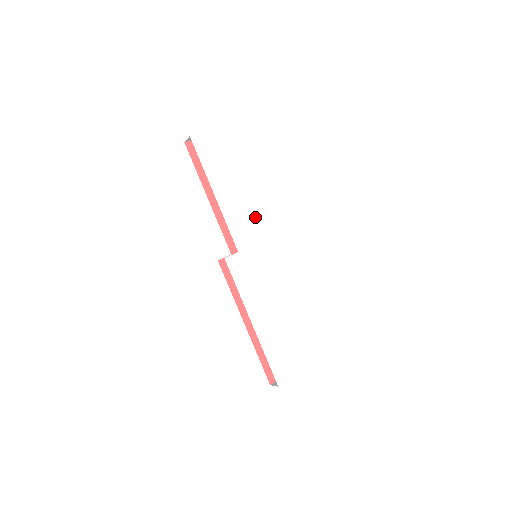
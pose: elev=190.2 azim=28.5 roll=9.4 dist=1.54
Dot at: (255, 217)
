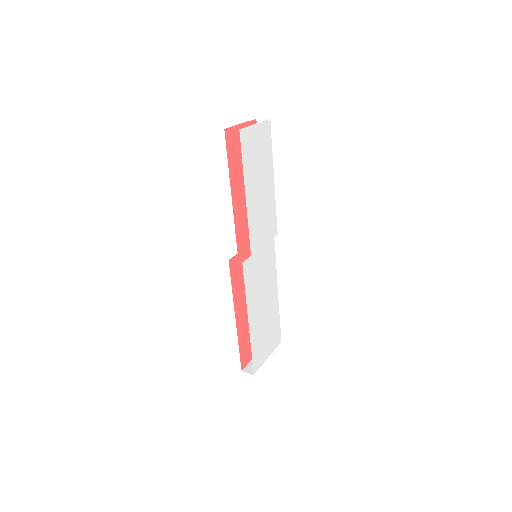
Dot at: (266, 220)
